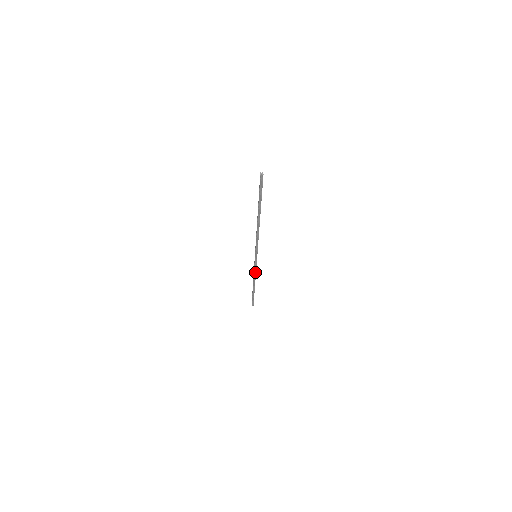
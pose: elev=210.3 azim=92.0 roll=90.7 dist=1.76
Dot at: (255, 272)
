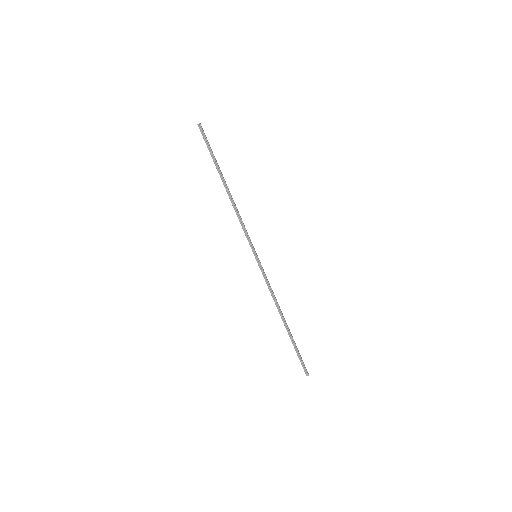
Dot at: (270, 289)
